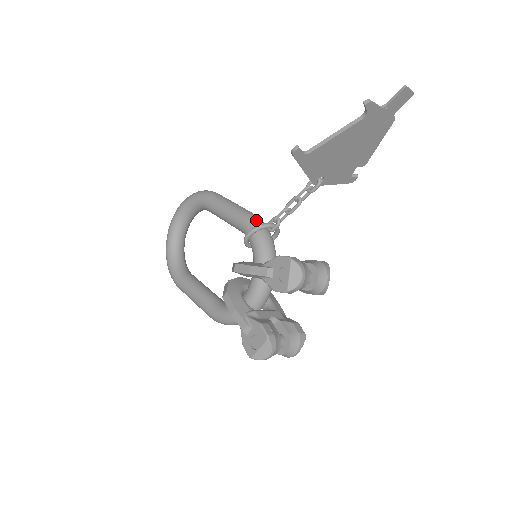
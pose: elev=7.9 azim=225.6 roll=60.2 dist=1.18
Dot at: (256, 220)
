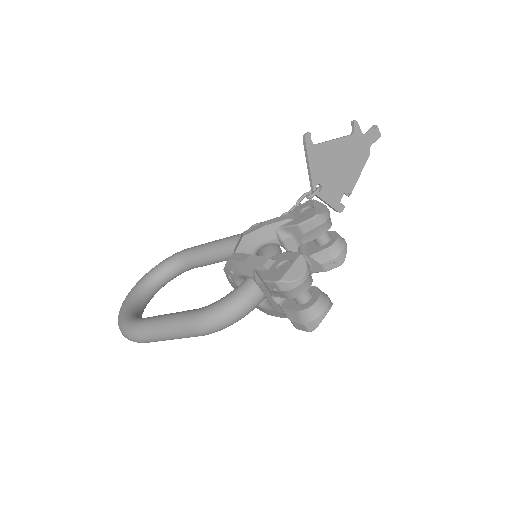
Dot at: occluded
